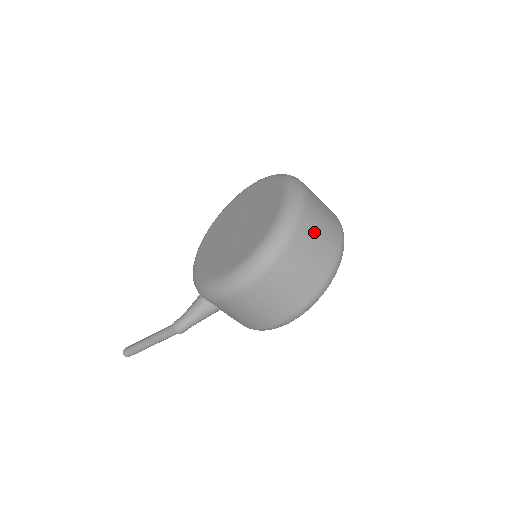
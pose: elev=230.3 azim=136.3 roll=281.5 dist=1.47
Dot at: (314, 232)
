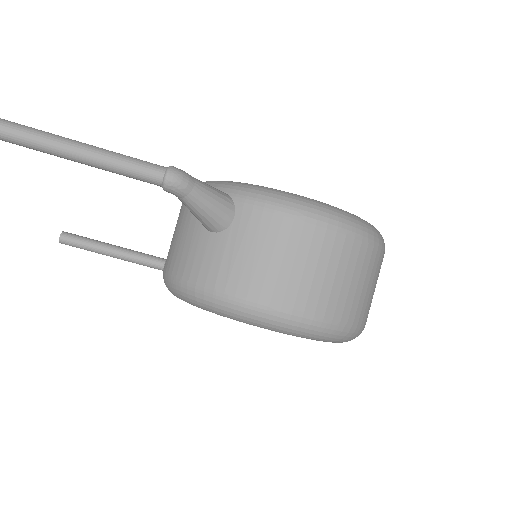
Dot at: occluded
